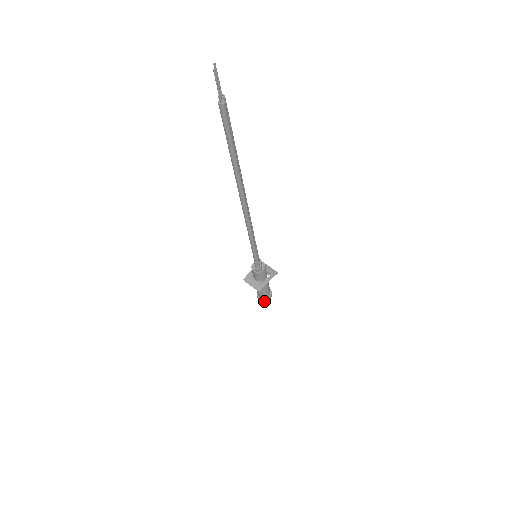
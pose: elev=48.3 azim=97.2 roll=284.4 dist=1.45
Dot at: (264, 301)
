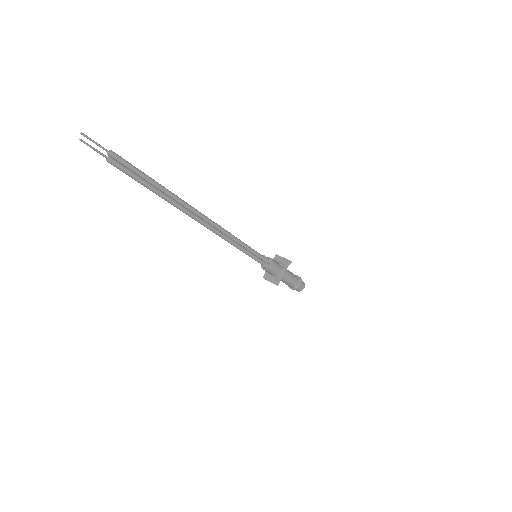
Dot at: (297, 289)
